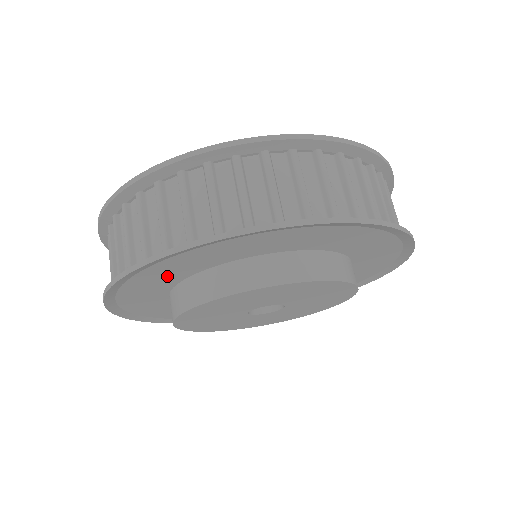
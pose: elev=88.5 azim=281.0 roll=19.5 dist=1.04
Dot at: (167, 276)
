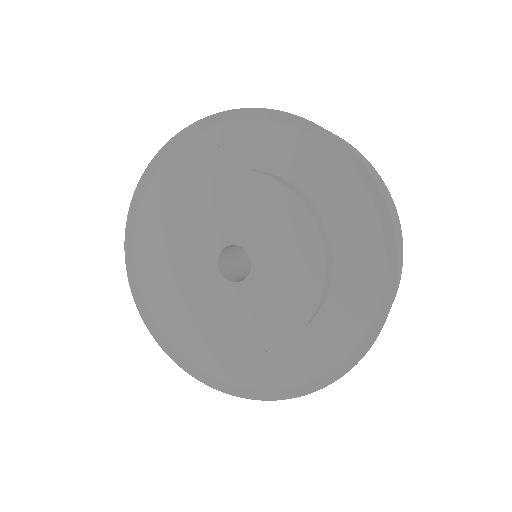
Dot at: (244, 149)
